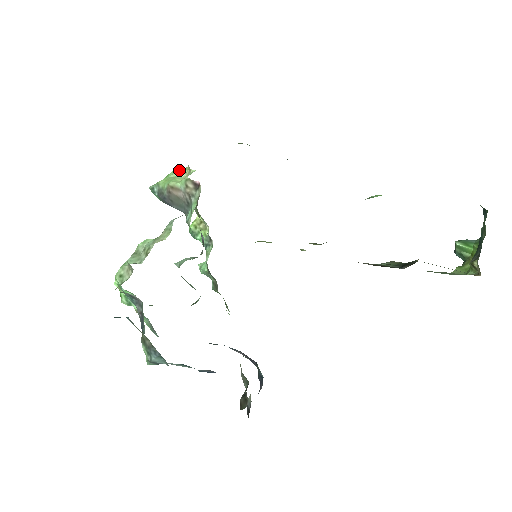
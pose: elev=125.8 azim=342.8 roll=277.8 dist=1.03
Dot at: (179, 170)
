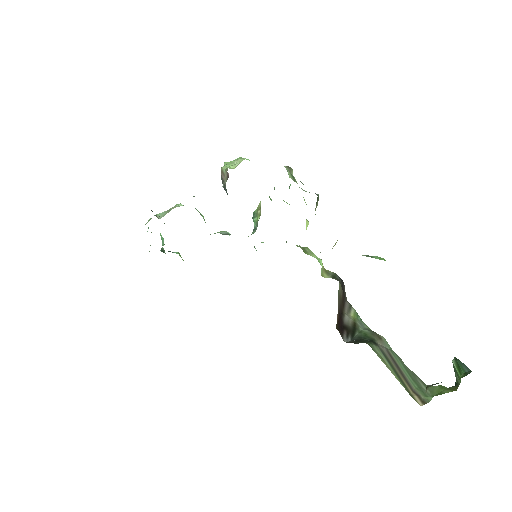
Dot at: (239, 158)
